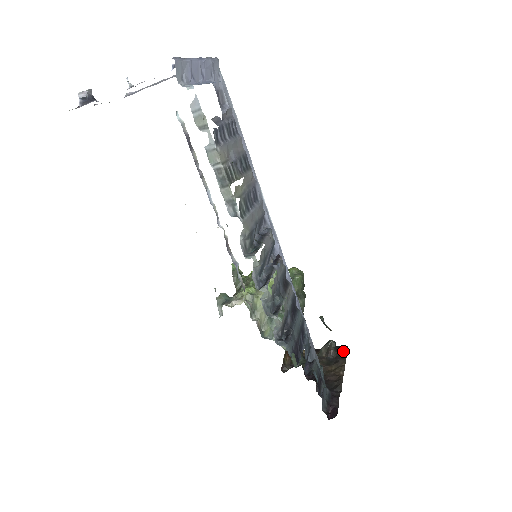
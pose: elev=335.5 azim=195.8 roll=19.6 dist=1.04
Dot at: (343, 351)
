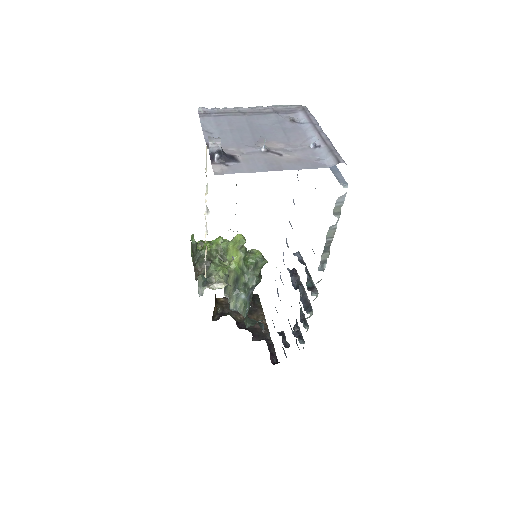
Dot at: (257, 300)
